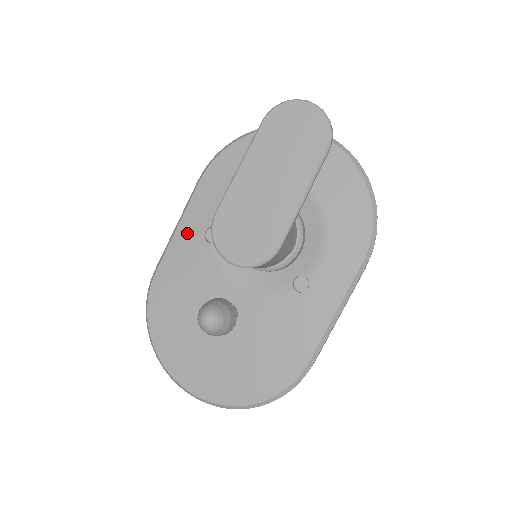
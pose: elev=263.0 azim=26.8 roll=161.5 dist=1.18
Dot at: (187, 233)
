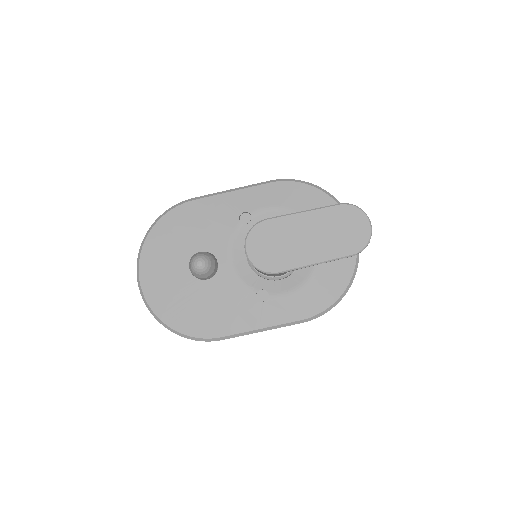
Dot at: (233, 201)
